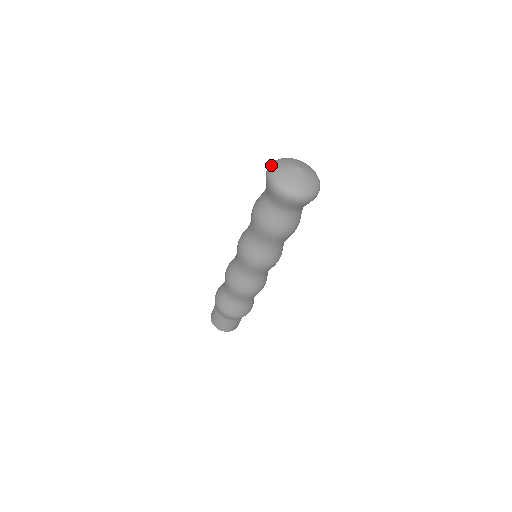
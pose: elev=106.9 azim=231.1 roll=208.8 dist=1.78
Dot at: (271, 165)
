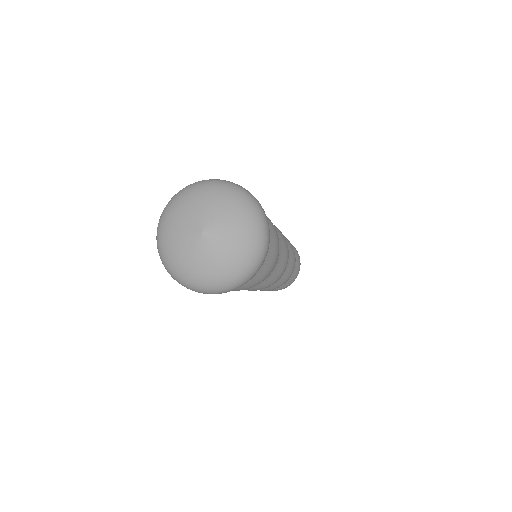
Dot at: (161, 214)
